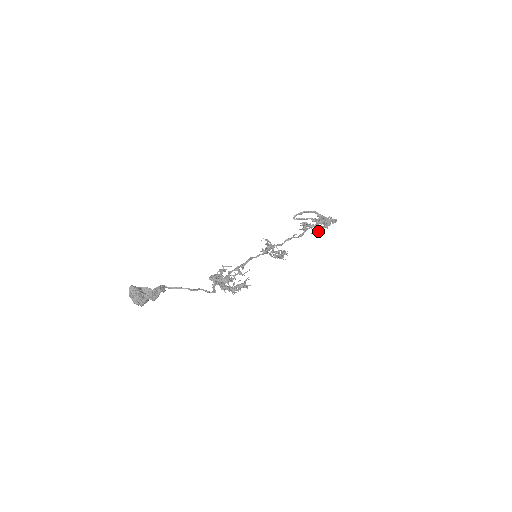
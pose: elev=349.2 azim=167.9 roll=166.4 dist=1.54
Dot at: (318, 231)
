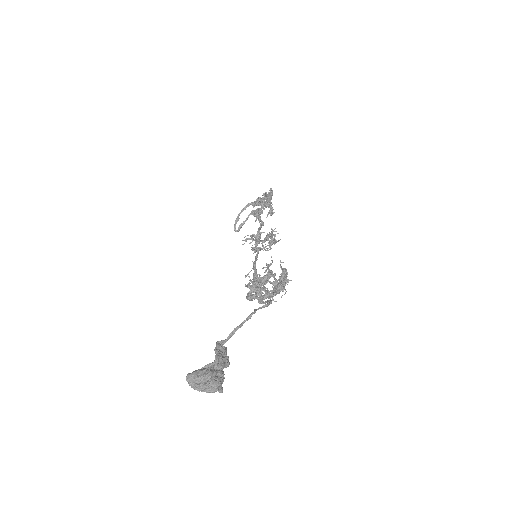
Dot at: (270, 209)
